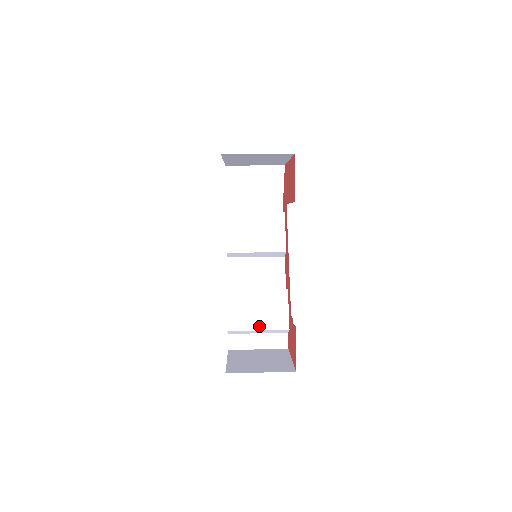
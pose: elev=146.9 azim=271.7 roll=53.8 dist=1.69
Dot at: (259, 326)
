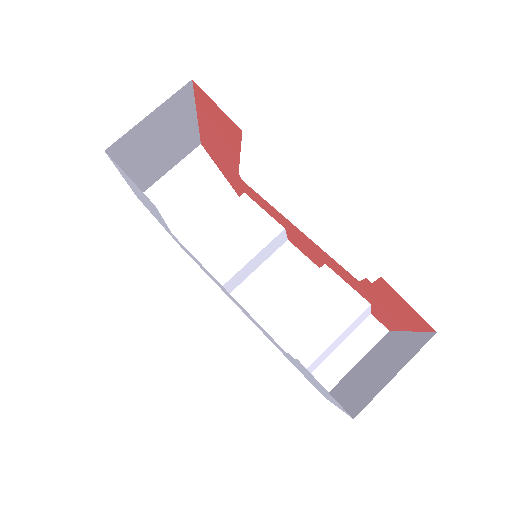
Dot at: (333, 332)
